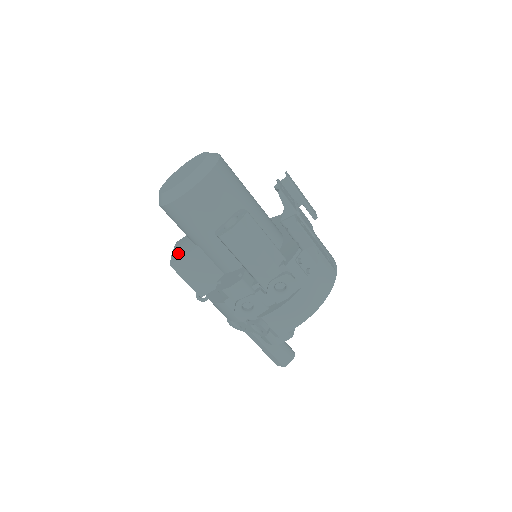
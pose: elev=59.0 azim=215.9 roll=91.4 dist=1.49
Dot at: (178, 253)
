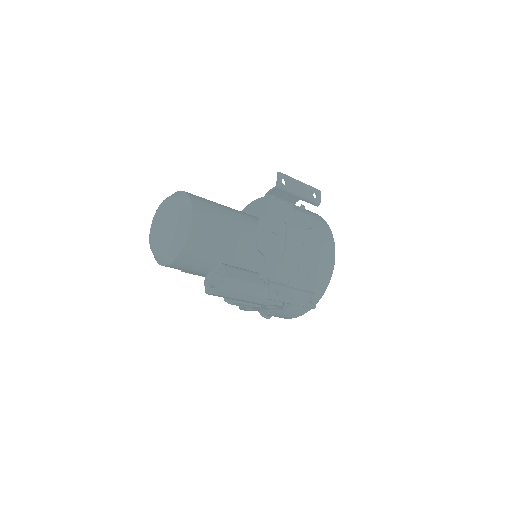
Dot at: occluded
